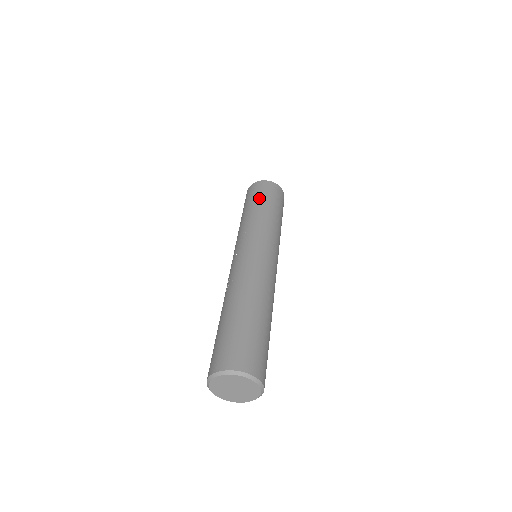
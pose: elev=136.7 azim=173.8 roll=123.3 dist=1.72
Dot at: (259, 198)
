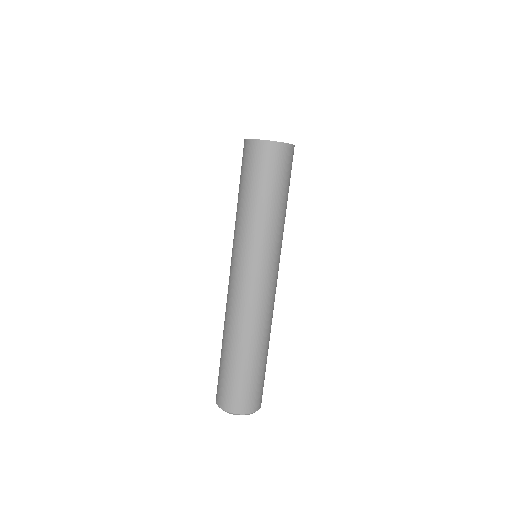
Dot at: (242, 180)
